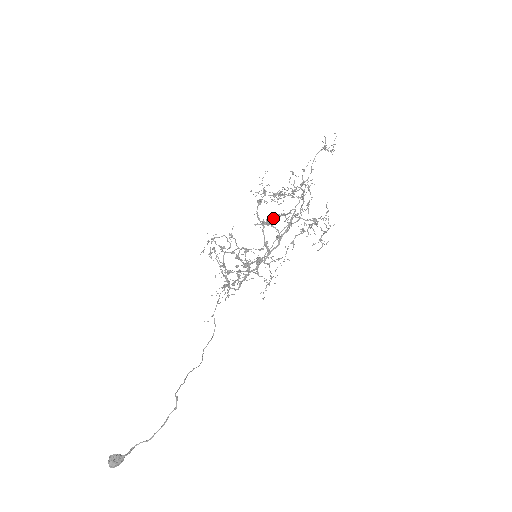
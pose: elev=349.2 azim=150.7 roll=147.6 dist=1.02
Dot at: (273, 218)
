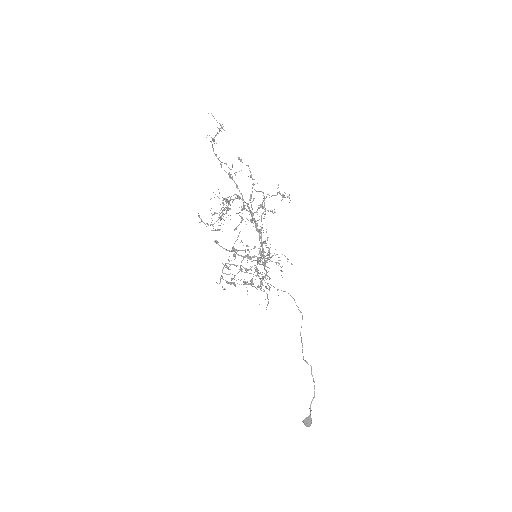
Dot at: (234, 250)
